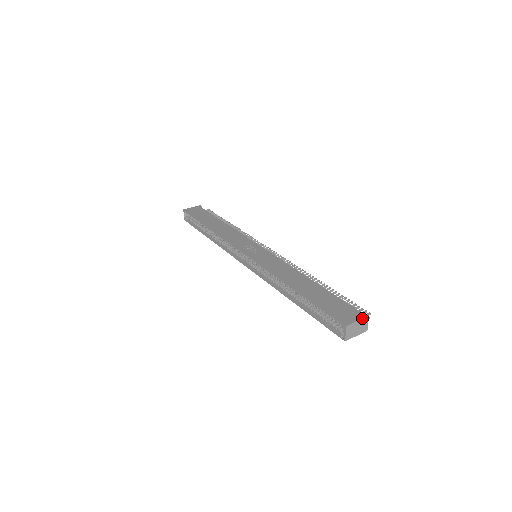
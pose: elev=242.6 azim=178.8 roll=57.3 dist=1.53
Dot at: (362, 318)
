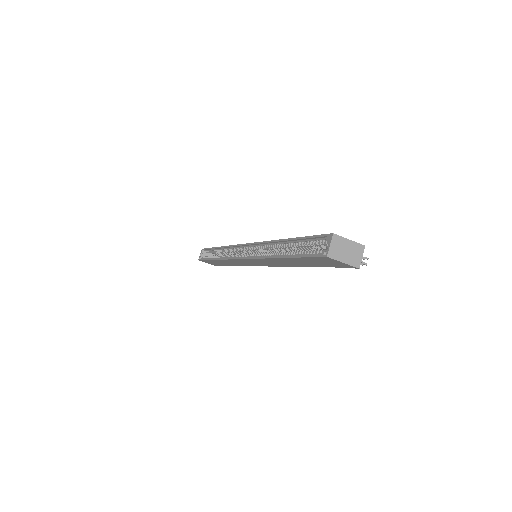
Dot at: (356, 242)
